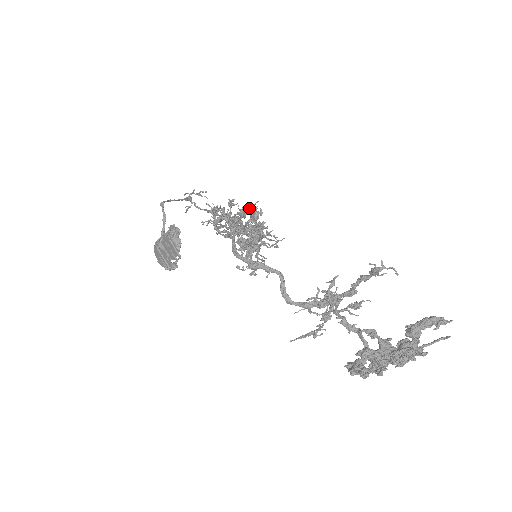
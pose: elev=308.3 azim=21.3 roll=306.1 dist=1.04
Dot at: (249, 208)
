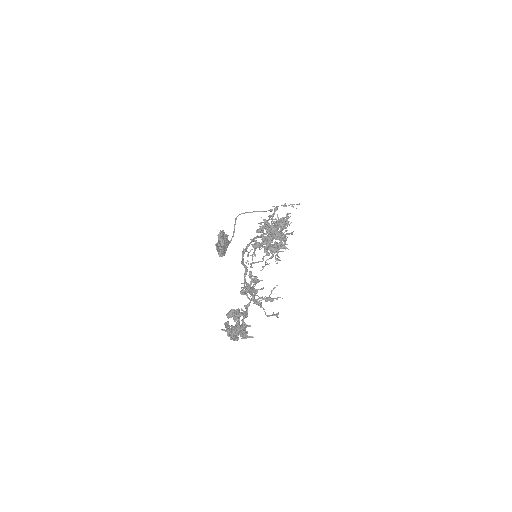
Dot at: (264, 223)
